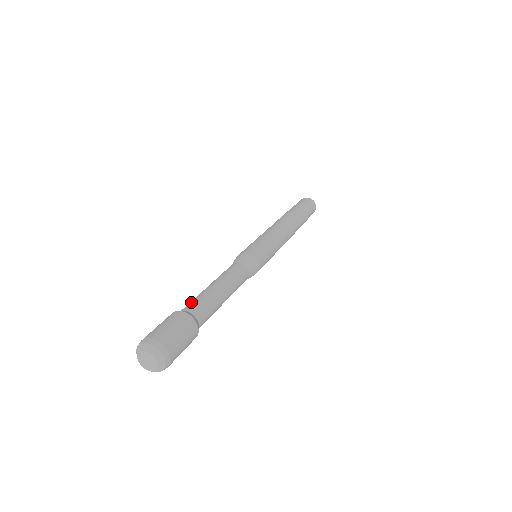
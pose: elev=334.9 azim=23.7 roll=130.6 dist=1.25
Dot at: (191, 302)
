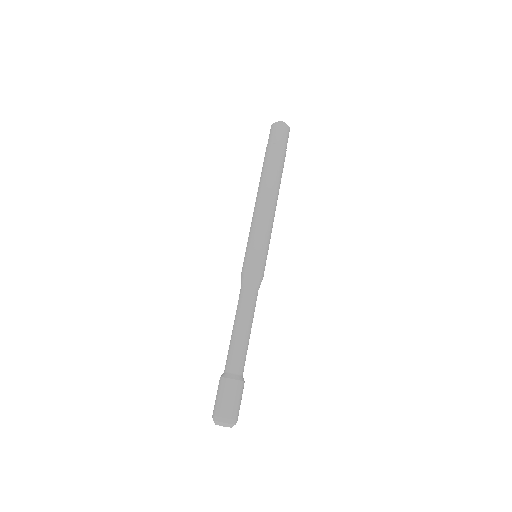
Dot at: (229, 359)
